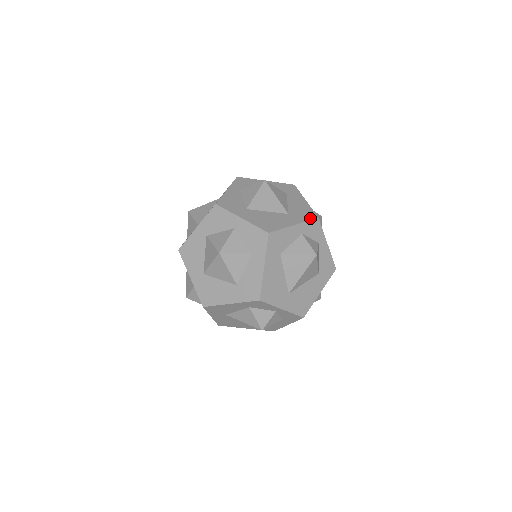
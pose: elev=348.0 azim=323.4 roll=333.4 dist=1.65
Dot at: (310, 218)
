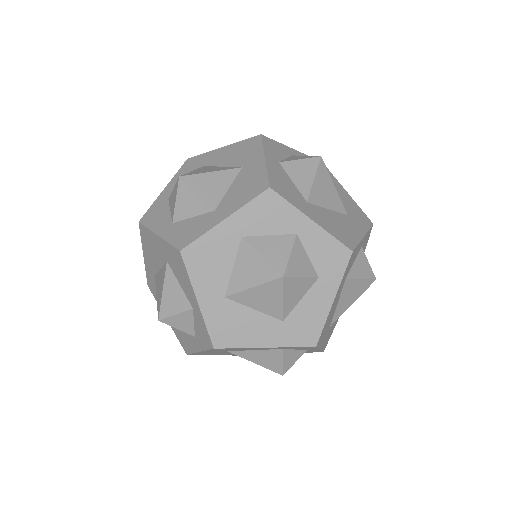
Dot at: (369, 224)
